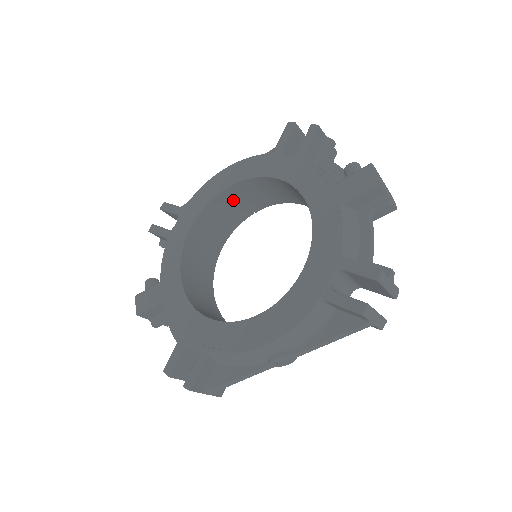
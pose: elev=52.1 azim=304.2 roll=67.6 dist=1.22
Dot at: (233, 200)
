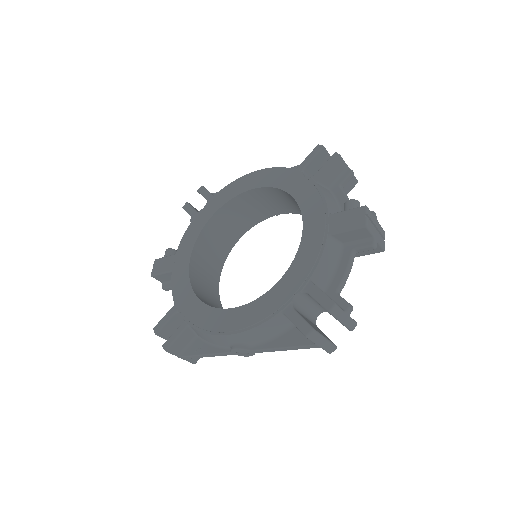
Dot at: (255, 200)
